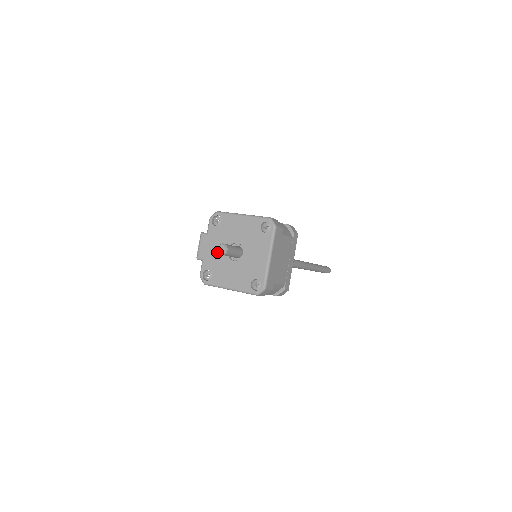
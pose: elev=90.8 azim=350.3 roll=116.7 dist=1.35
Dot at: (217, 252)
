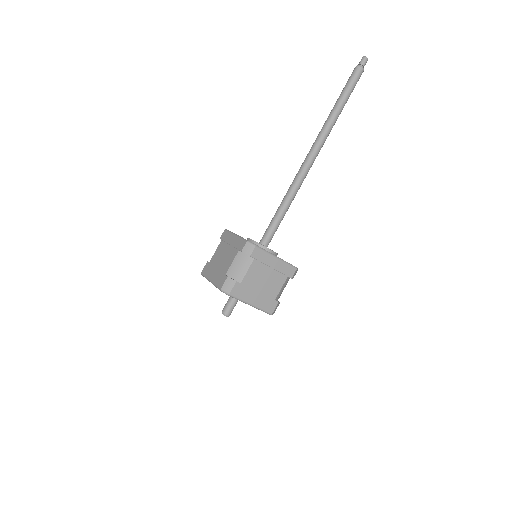
Dot at: occluded
